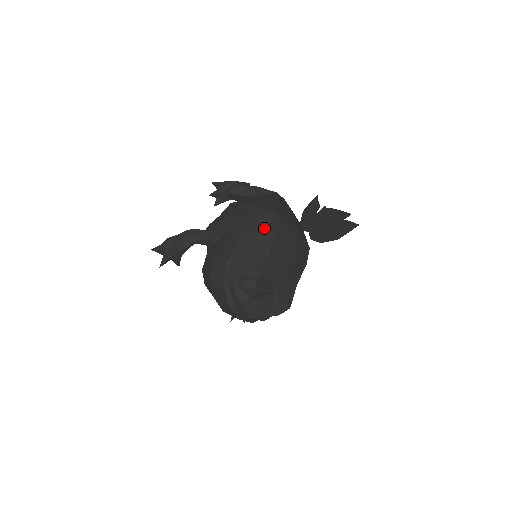
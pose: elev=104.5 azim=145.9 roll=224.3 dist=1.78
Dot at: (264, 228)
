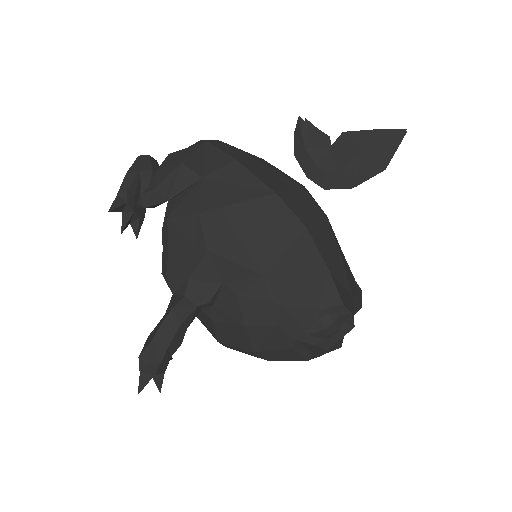
Dot at: (286, 235)
